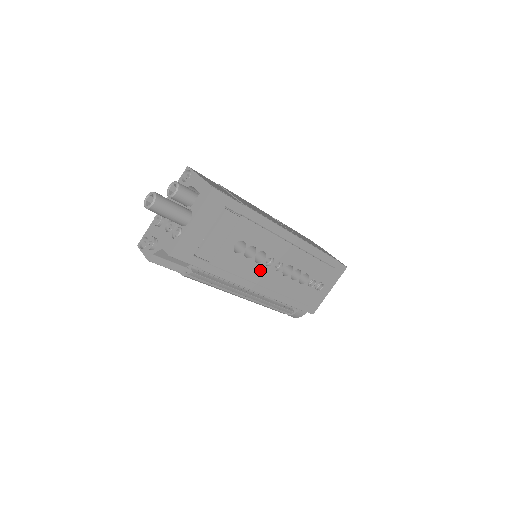
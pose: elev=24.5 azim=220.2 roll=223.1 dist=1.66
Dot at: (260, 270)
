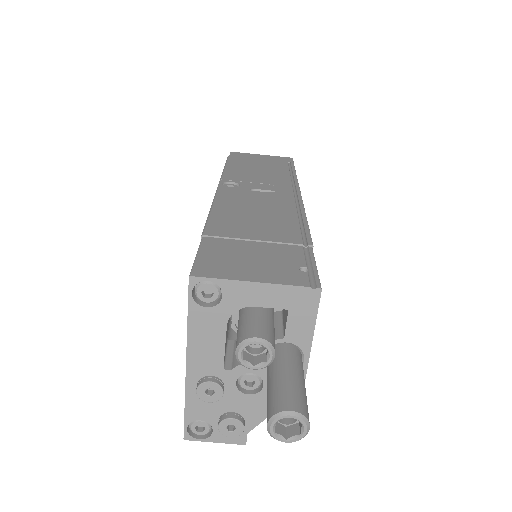
Dot at: occluded
